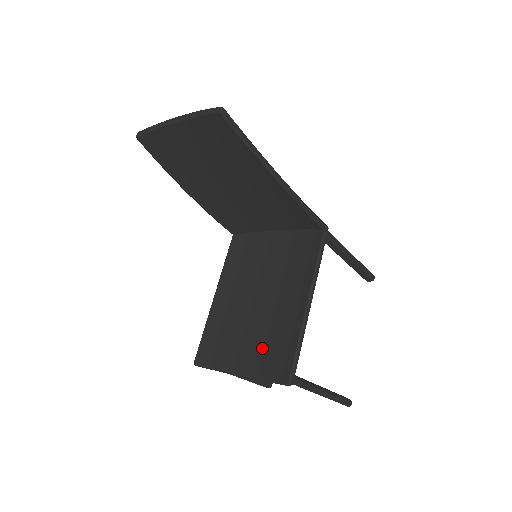
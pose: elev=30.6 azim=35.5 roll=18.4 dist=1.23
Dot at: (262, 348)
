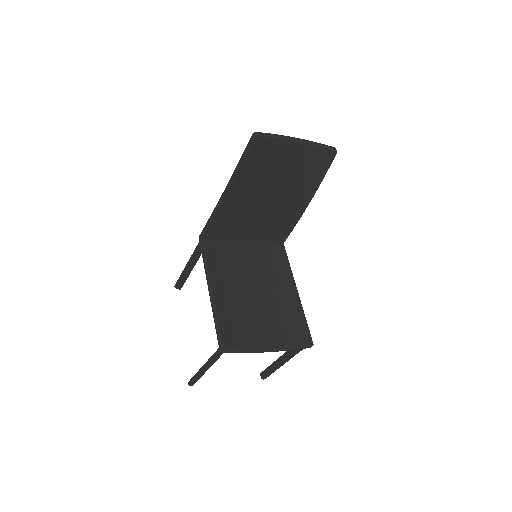
Dot at: (276, 327)
